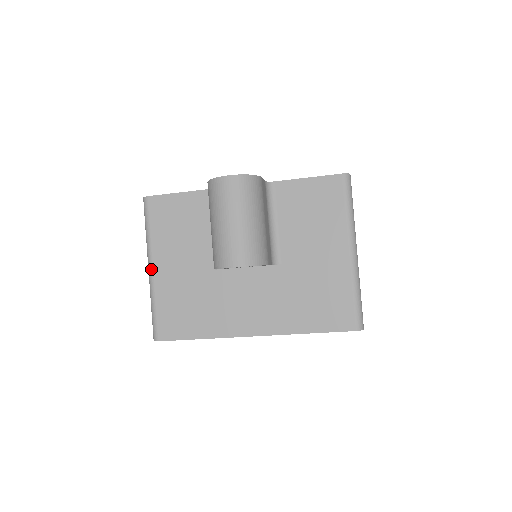
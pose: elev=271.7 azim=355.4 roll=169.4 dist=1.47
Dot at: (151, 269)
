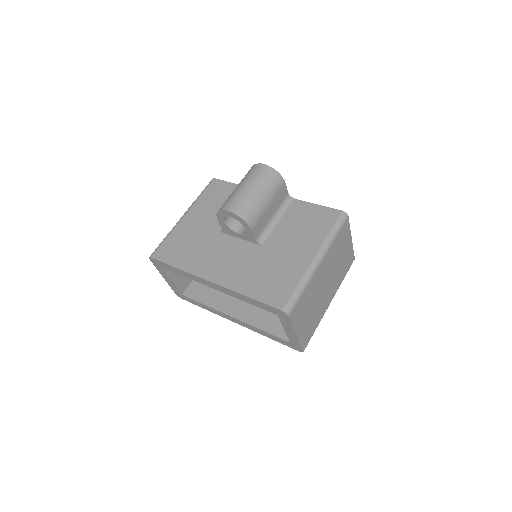
Dot at: (183, 216)
